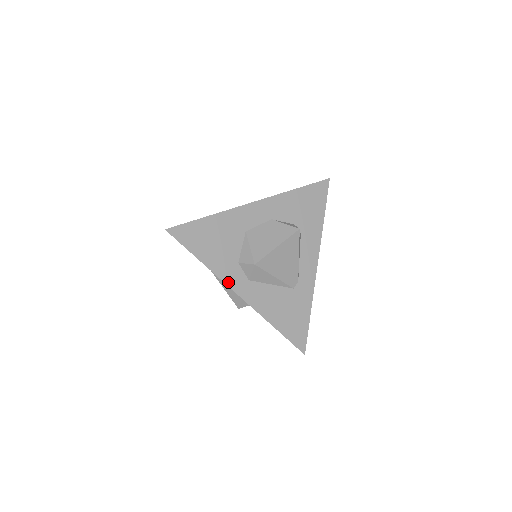
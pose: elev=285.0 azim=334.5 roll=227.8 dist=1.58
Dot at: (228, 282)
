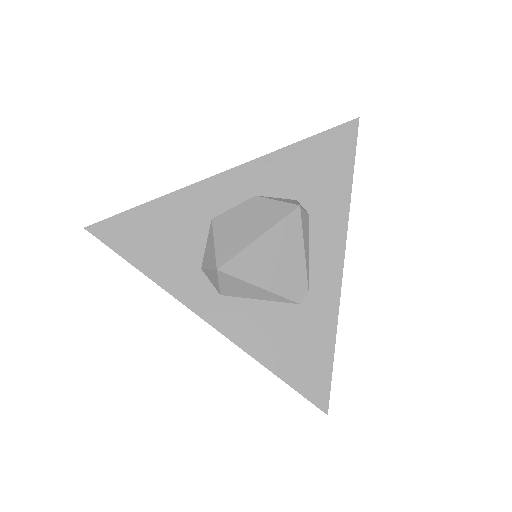
Dot at: (185, 300)
